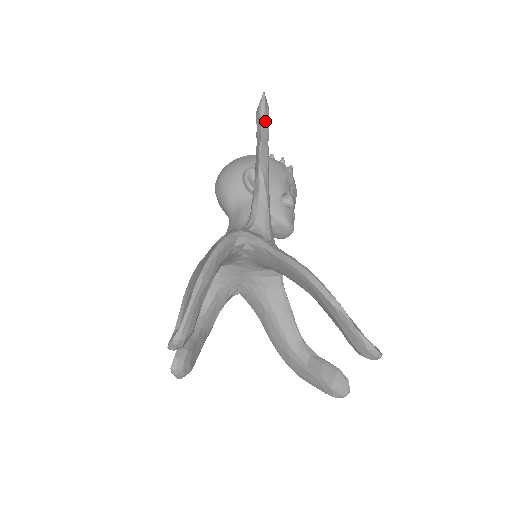
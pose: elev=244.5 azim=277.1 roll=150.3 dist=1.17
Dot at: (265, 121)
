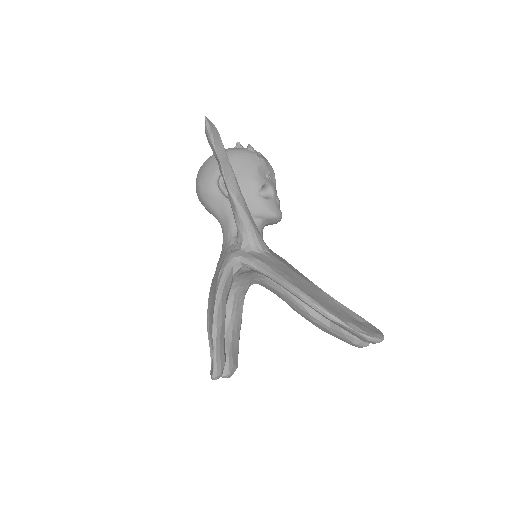
Dot at: (217, 143)
